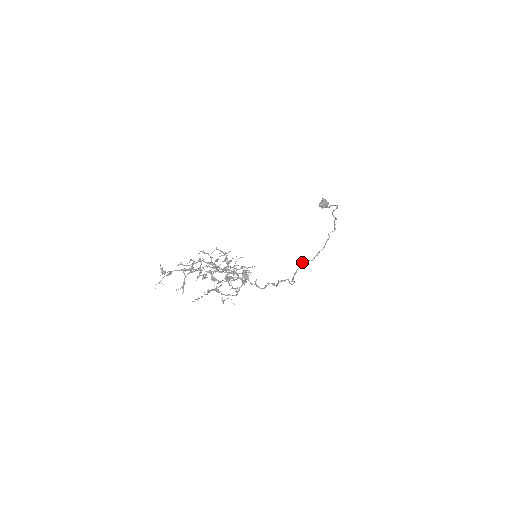
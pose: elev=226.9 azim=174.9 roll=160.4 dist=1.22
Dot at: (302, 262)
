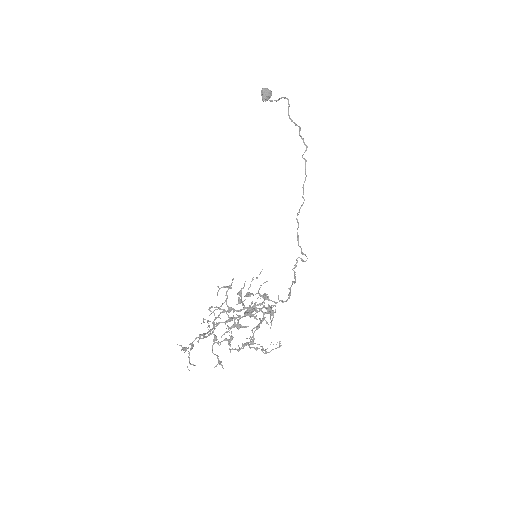
Dot at: occluded
